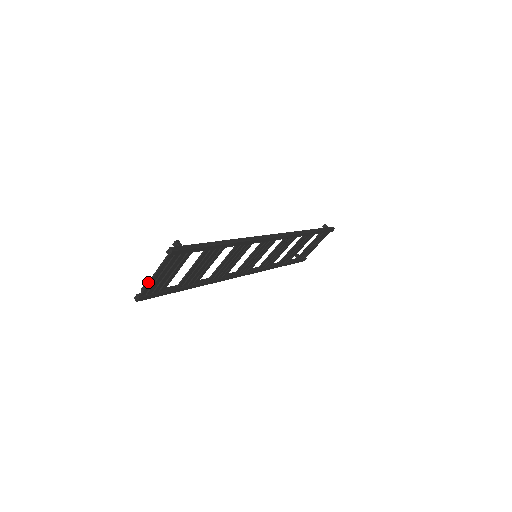
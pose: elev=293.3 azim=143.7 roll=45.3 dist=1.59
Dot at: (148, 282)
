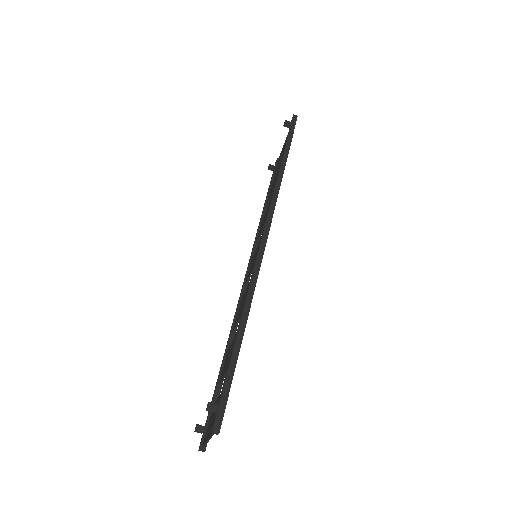
Dot at: (206, 443)
